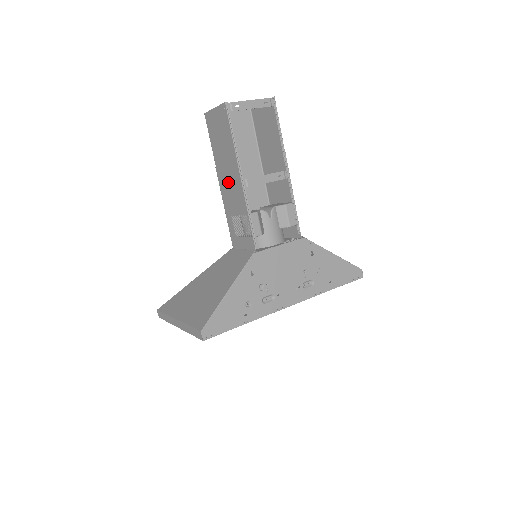
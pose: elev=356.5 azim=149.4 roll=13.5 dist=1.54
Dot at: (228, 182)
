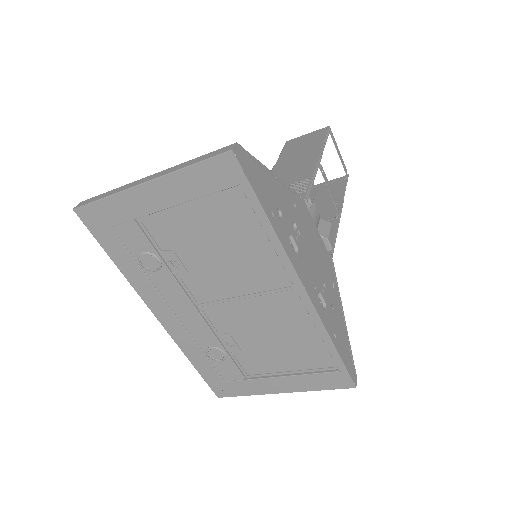
Dot at: (291, 167)
